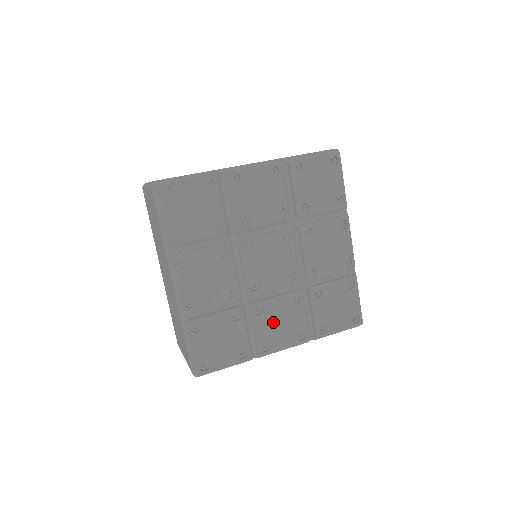
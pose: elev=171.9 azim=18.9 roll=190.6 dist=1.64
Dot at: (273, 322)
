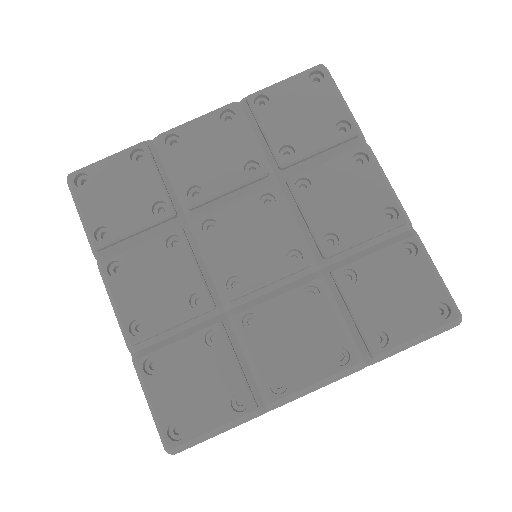
Dot at: (280, 339)
